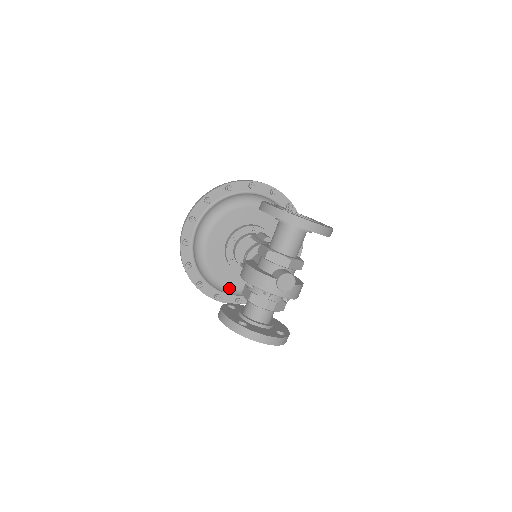
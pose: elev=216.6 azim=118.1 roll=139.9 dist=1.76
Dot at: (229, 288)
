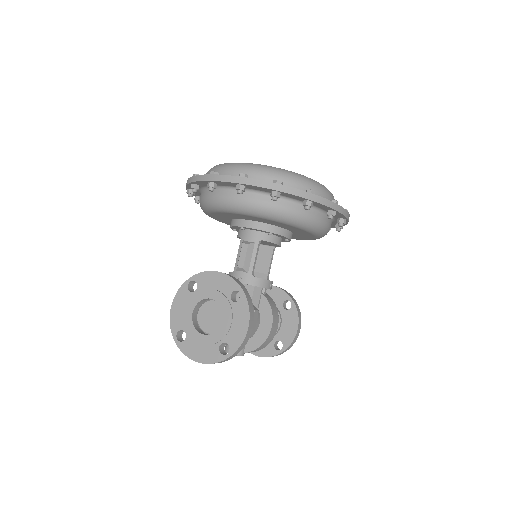
Dot at: occluded
